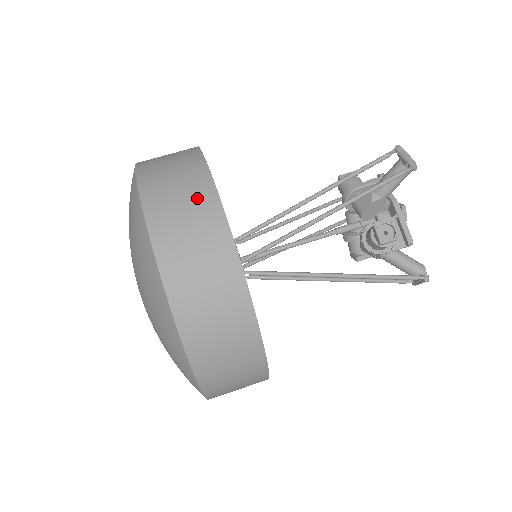
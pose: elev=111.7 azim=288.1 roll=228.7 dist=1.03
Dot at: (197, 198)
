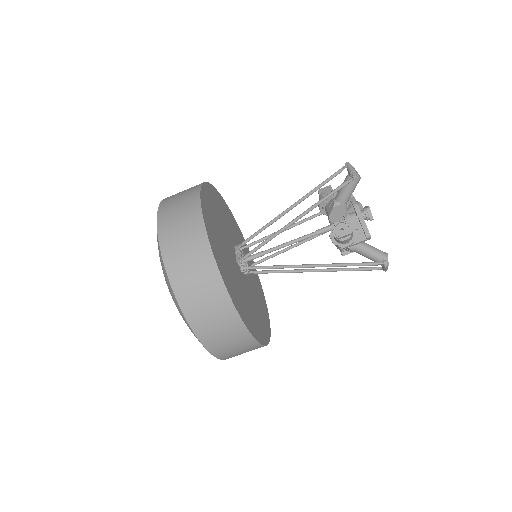
Dot at: (189, 216)
